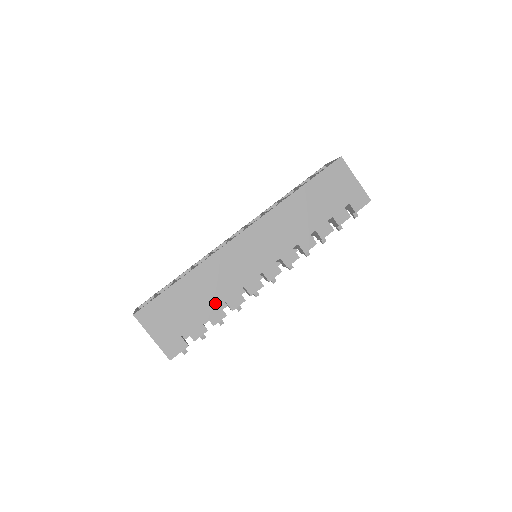
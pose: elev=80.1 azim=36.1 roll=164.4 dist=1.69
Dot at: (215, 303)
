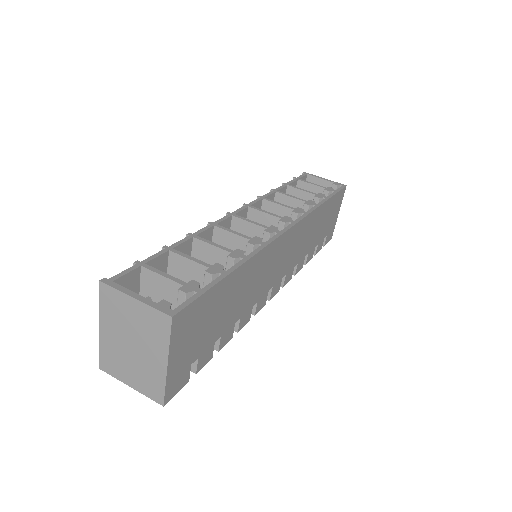
Dot at: (235, 318)
